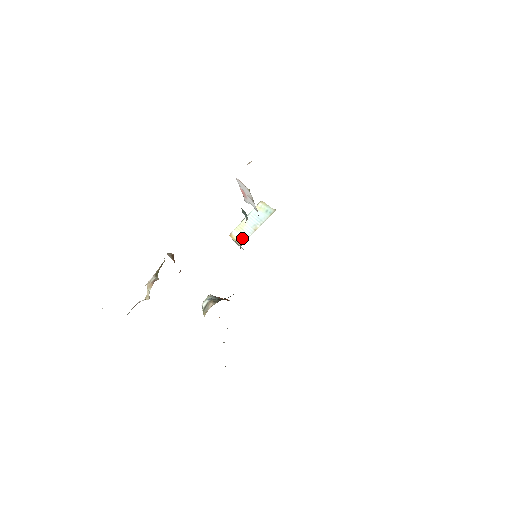
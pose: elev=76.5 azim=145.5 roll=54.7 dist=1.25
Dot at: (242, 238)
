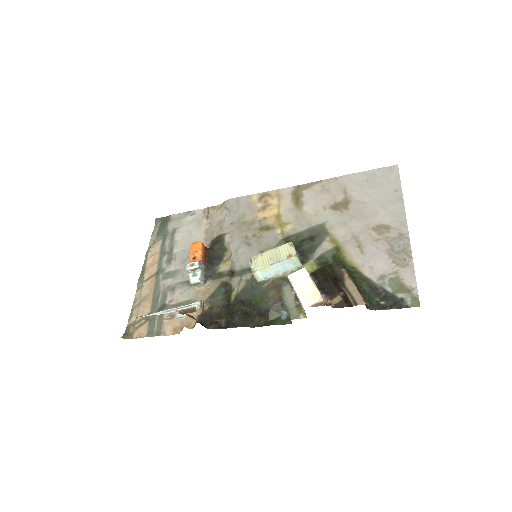
Dot at: (262, 277)
